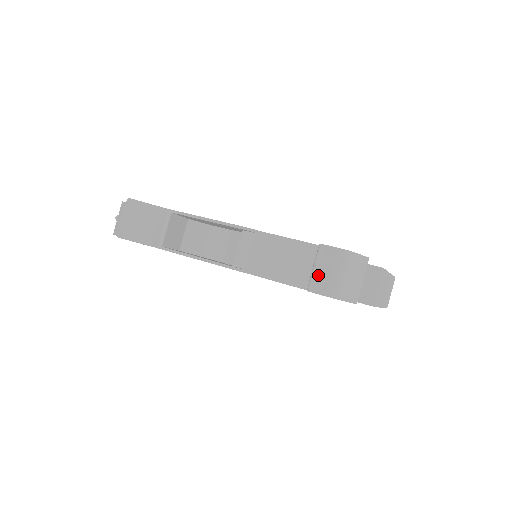
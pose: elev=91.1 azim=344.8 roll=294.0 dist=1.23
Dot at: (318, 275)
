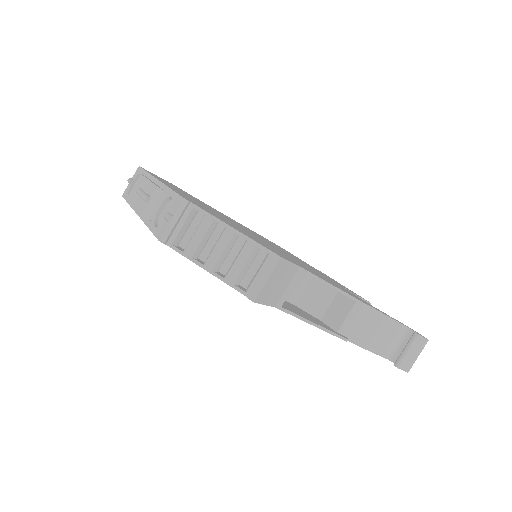
Dot at: (408, 357)
